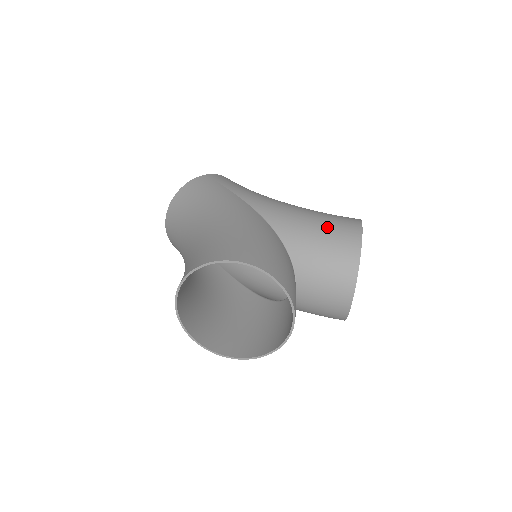
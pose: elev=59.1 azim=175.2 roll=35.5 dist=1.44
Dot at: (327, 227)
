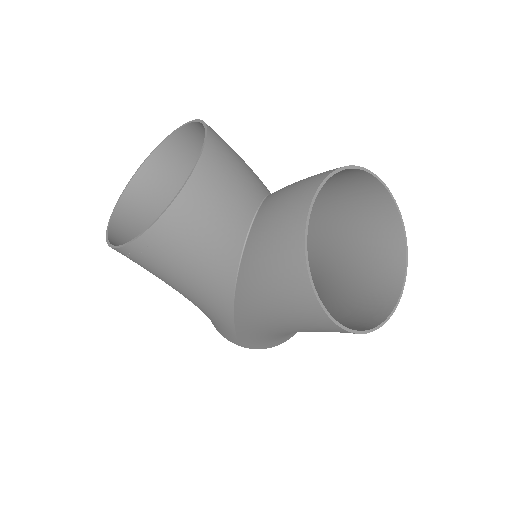
Dot at: (332, 182)
